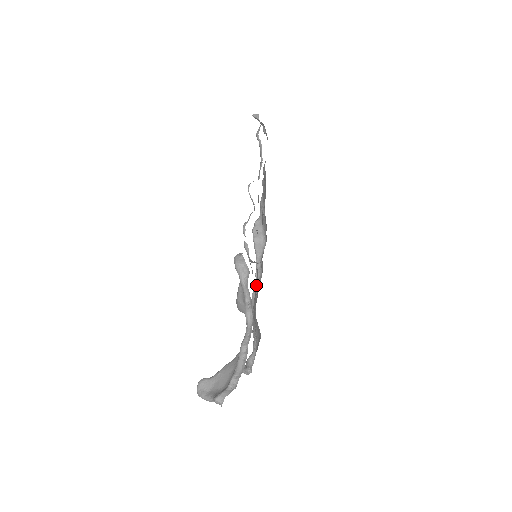
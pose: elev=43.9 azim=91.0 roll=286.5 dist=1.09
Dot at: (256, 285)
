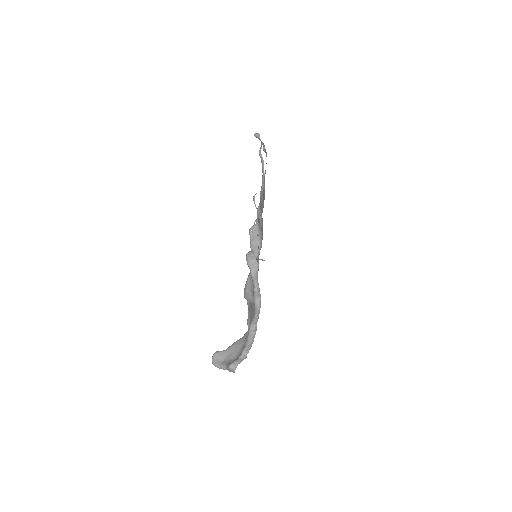
Dot at: occluded
